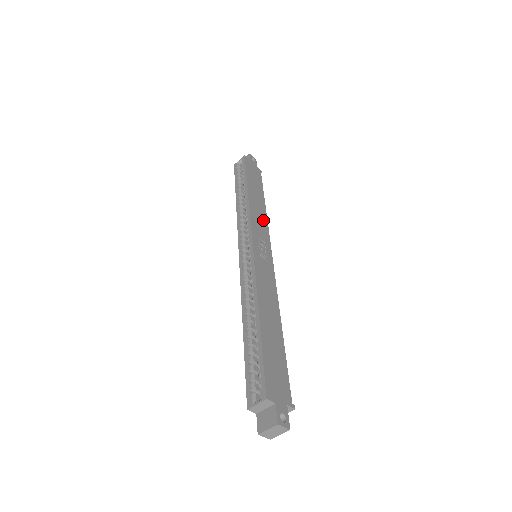
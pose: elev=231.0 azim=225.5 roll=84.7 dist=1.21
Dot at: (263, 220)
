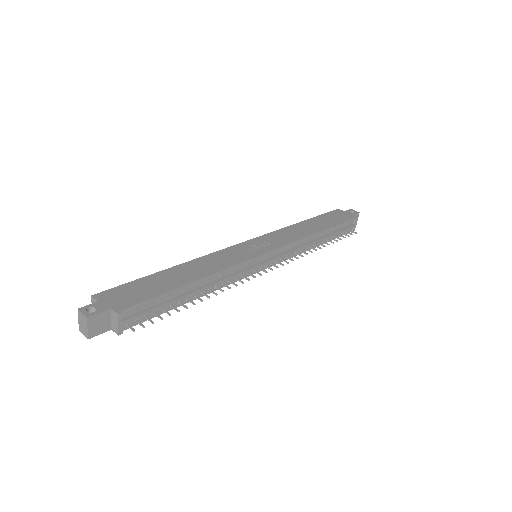
Dot at: (295, 236)
